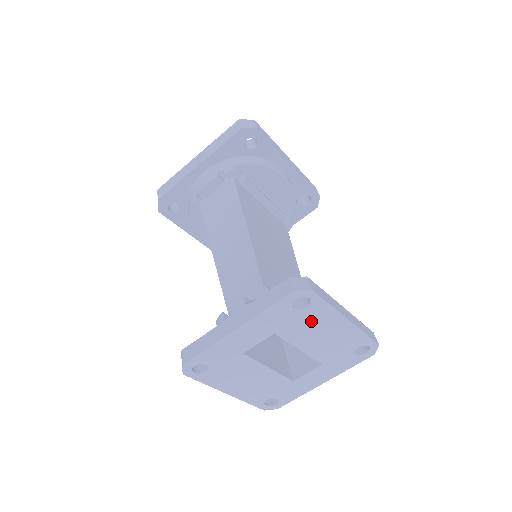
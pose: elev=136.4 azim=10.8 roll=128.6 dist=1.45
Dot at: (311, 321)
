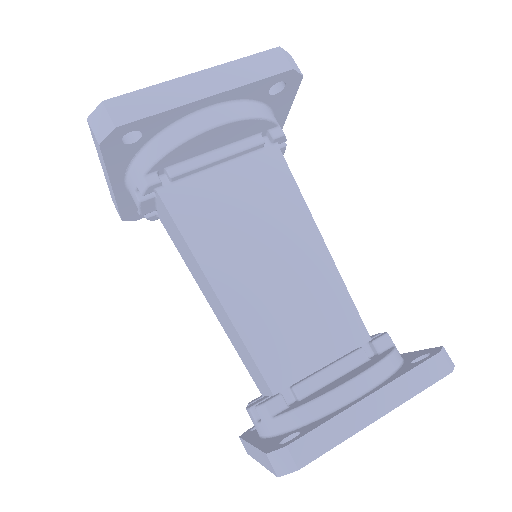
Dot at: occluded
